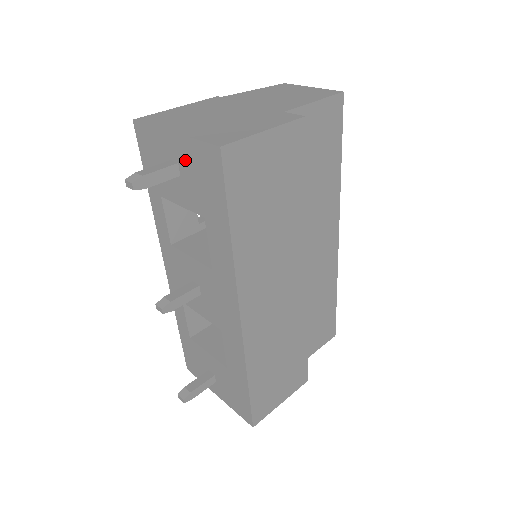
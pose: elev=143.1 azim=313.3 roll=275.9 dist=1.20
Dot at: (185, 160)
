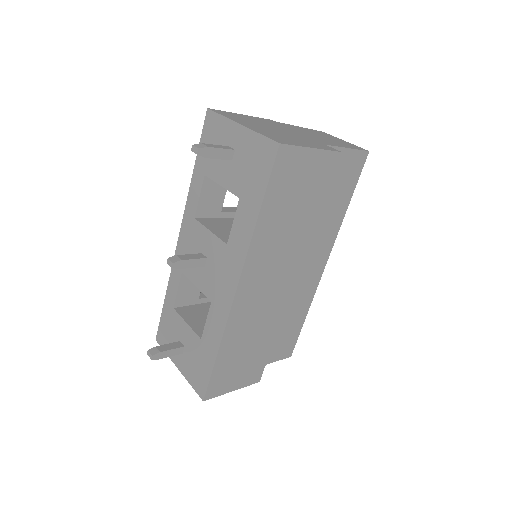
Dot at: (243, 148)
